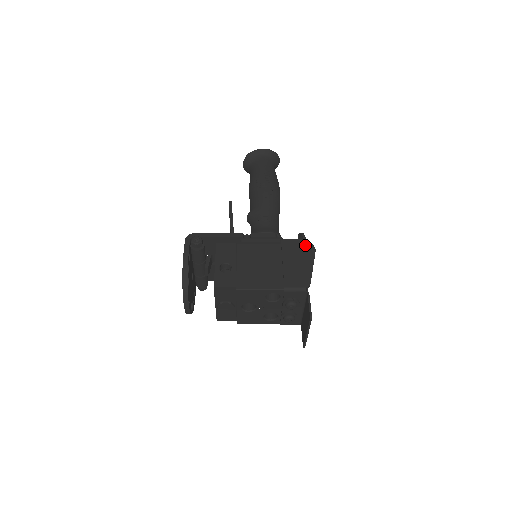
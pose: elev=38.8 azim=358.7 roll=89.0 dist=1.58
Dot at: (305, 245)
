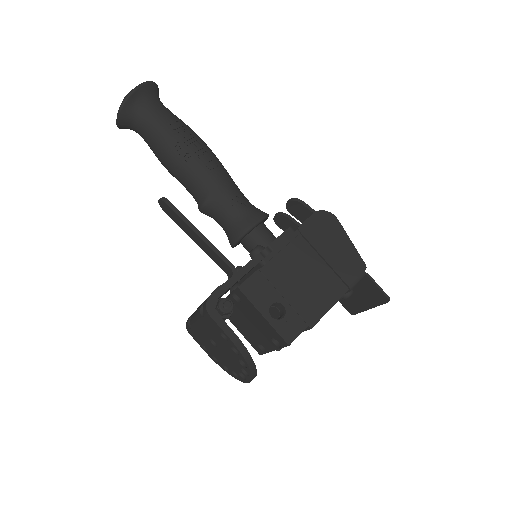
Dot at: (323, 218)
